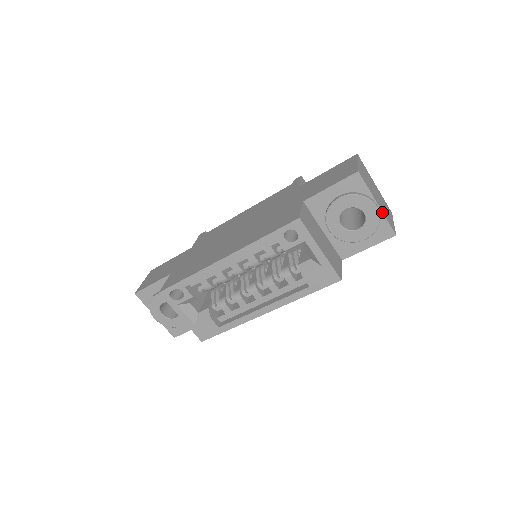
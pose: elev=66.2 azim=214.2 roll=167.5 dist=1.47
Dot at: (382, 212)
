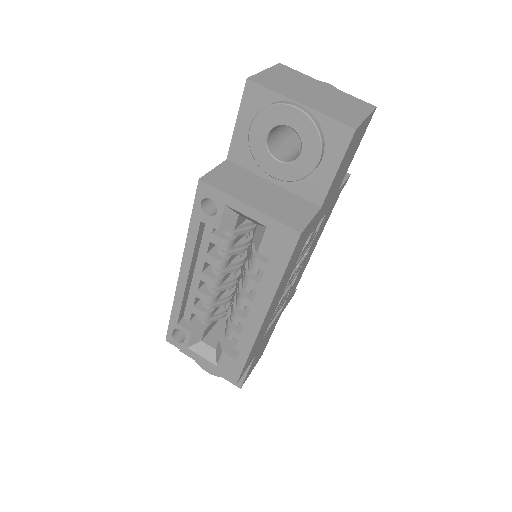
Dot at: (313, 110)
